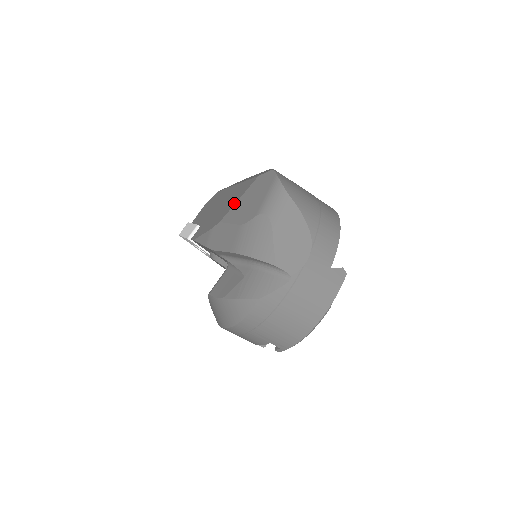
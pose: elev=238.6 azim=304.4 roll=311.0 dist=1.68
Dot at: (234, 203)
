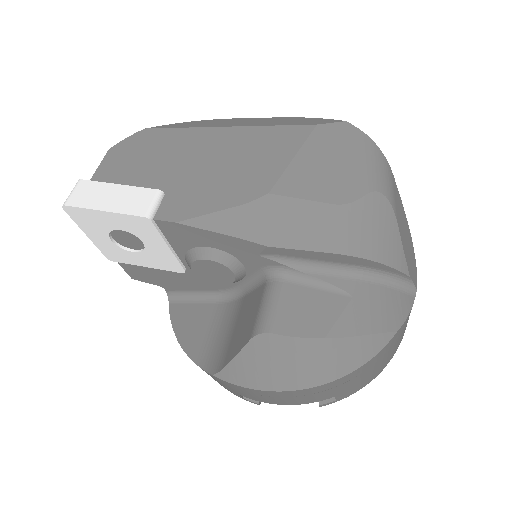
Dot at: (285, 162)
